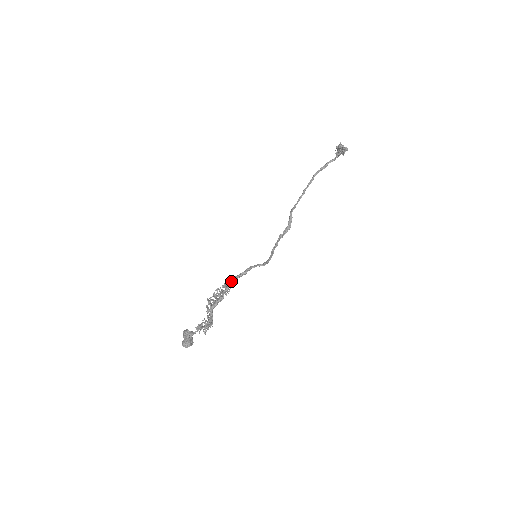
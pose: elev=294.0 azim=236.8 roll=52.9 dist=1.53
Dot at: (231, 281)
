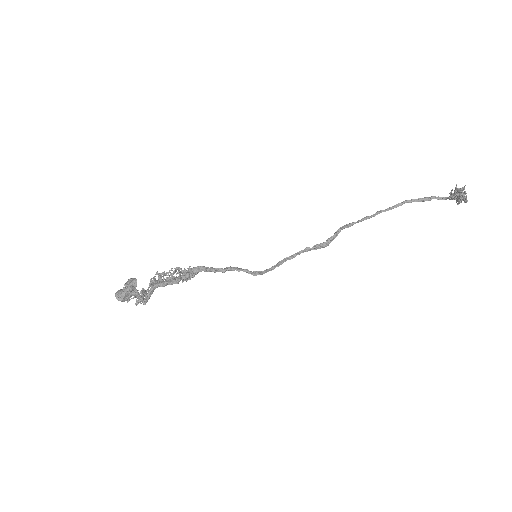
Dot at: (198, 270)
